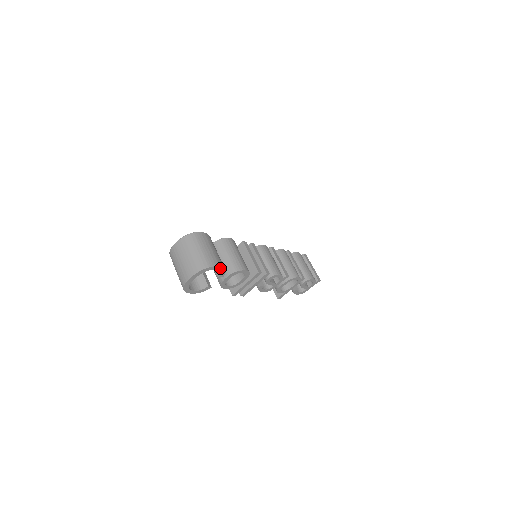
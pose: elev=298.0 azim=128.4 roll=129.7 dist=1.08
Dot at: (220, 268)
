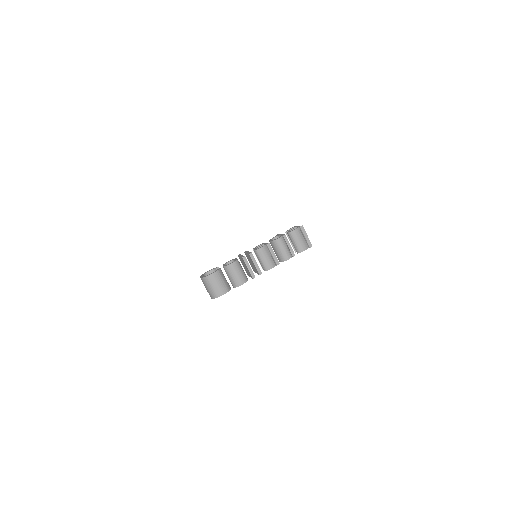
Dot at: occluded
